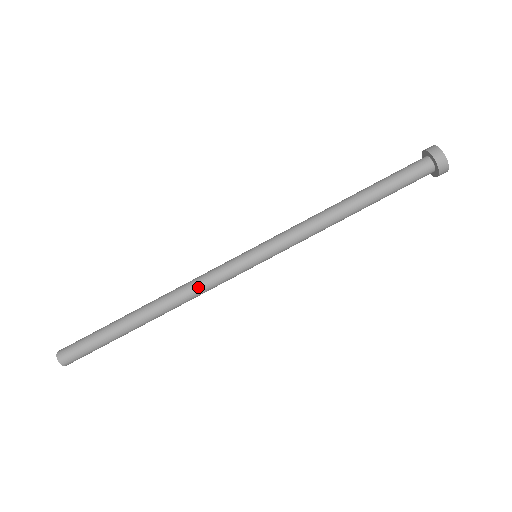
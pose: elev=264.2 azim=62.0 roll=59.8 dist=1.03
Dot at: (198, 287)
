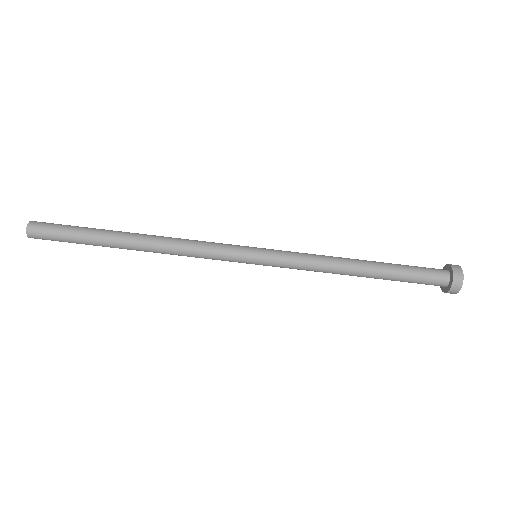
Dot at: (190, 255)
